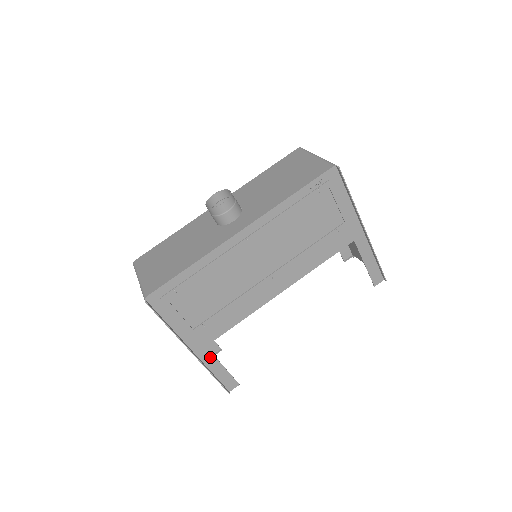
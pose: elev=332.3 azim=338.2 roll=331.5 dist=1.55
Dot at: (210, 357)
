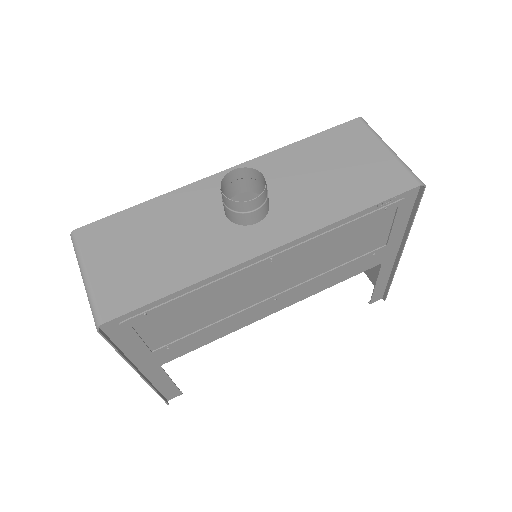
Dot at: (160, 374)
